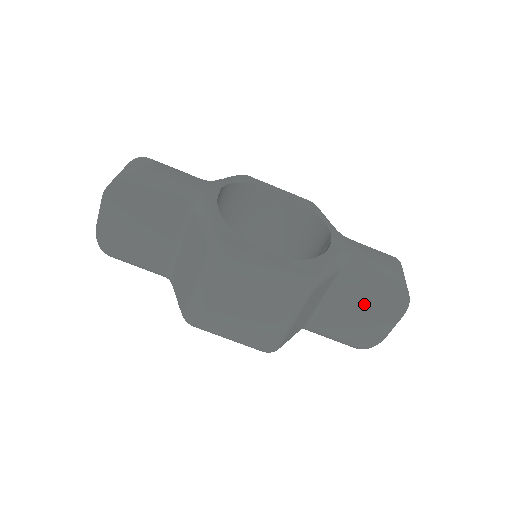
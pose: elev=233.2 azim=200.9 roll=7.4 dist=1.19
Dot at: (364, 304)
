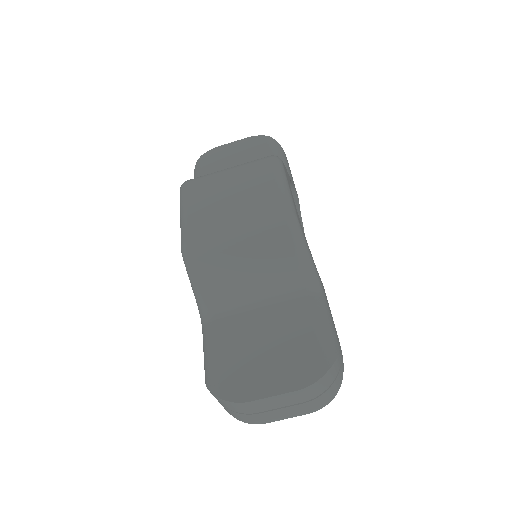
Dot at: (281, 341)
